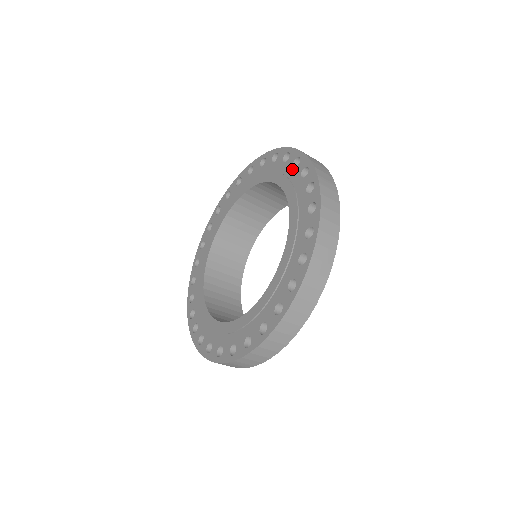
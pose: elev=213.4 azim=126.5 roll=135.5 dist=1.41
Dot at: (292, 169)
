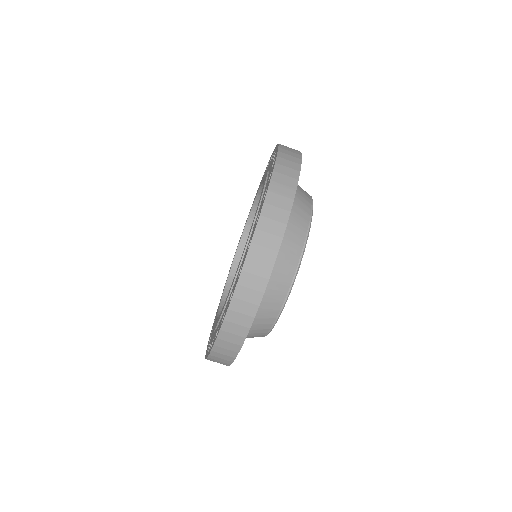
Dot at: (270, 170)
